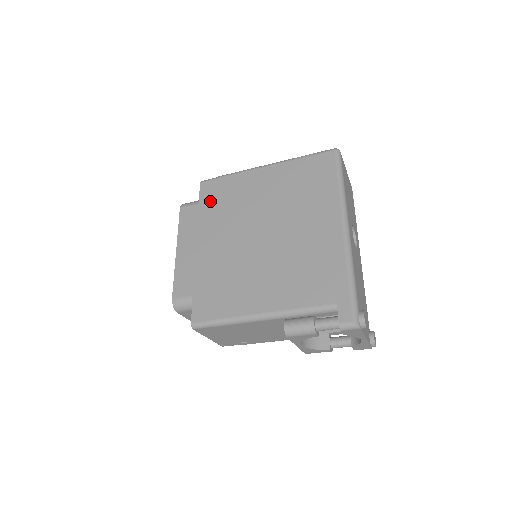
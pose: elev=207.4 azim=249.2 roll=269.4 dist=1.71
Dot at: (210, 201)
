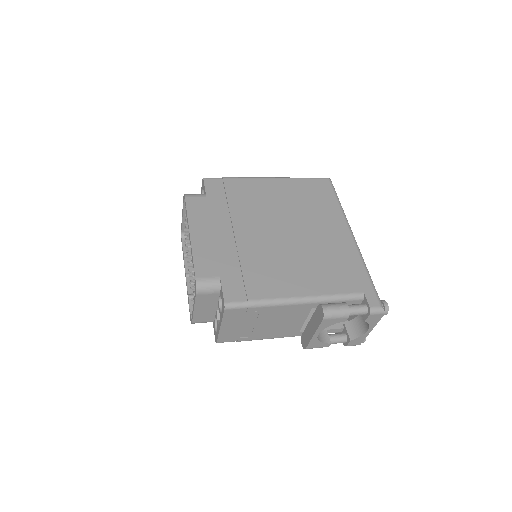
Dot at: (219, 196)
